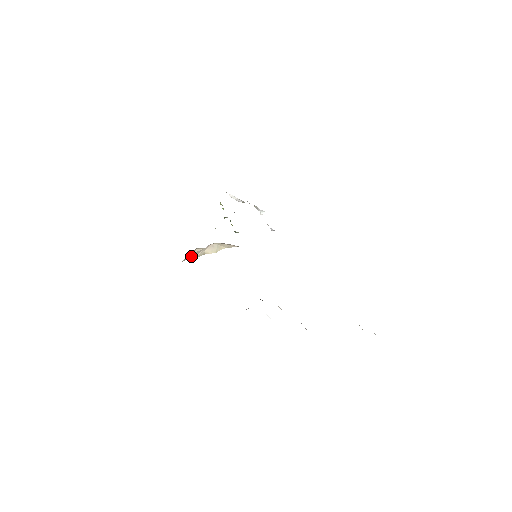
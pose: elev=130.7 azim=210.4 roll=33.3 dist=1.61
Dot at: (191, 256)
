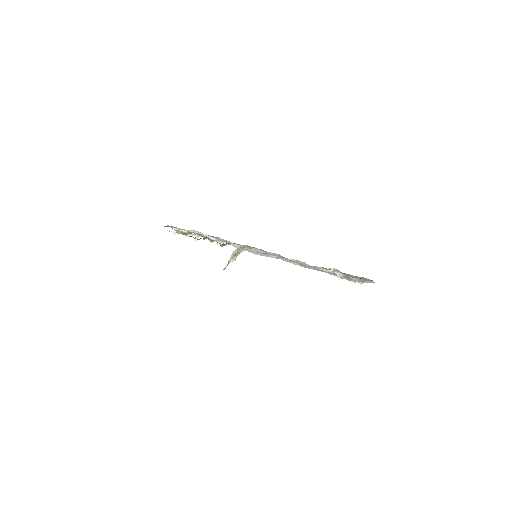
Dot at: (226, 266)
